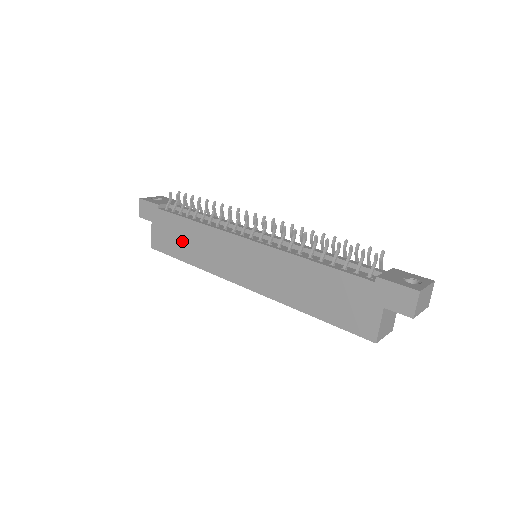
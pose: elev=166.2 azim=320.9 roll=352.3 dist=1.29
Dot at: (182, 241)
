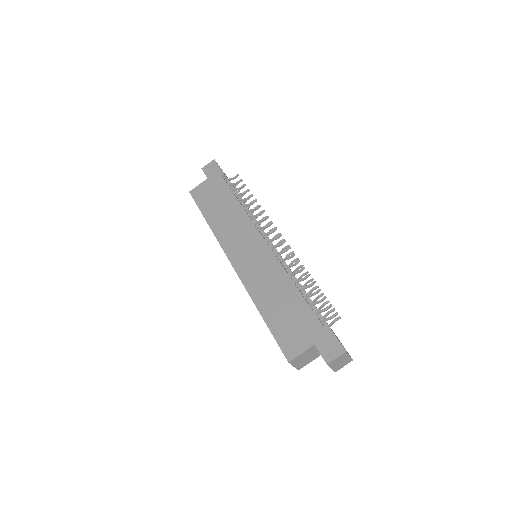
Dot at: (217, 206)
